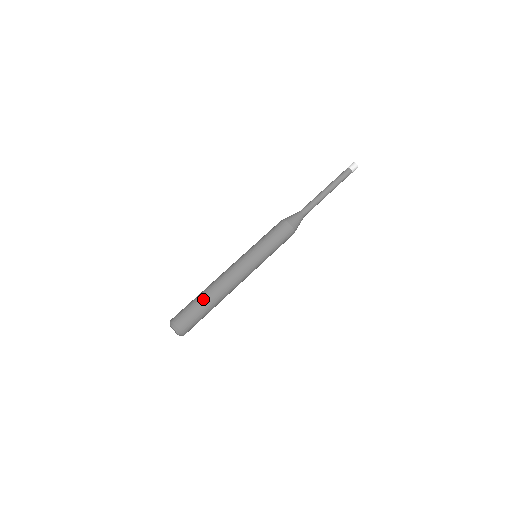
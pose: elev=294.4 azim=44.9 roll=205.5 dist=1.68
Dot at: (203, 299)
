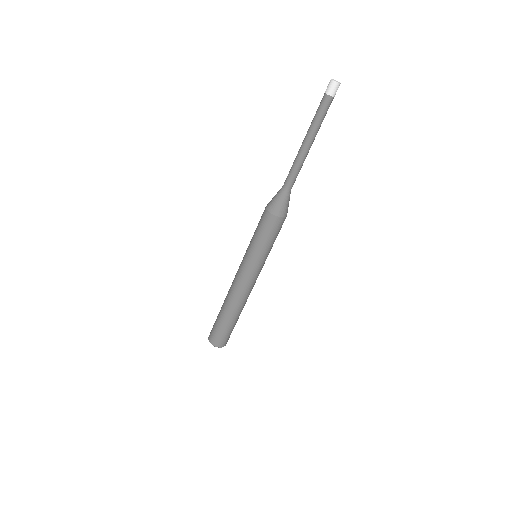
Dot at: (232, 322)
